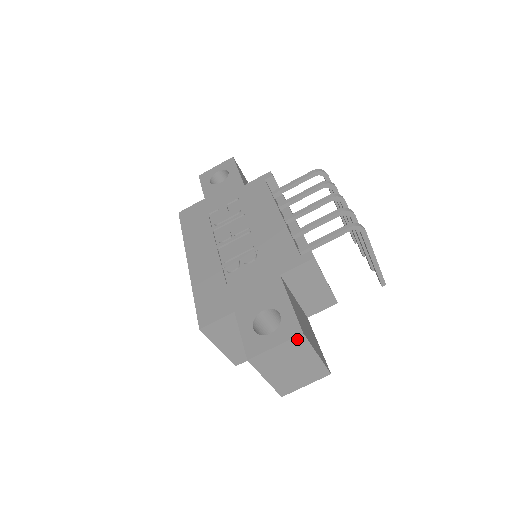
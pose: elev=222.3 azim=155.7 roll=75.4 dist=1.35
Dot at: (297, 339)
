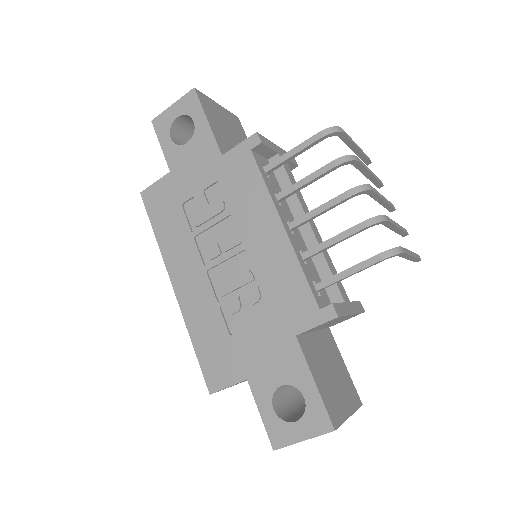
Dot at: (328, 432)
